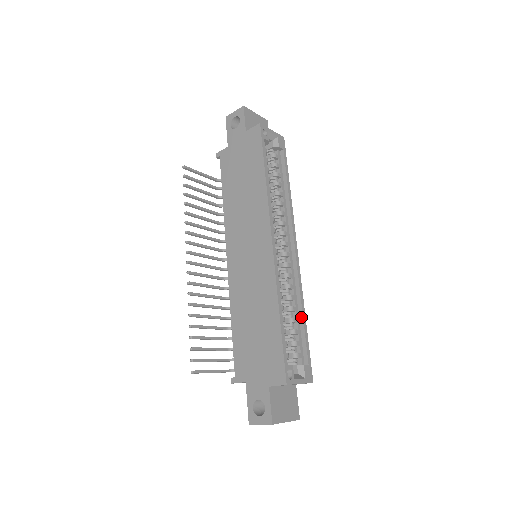
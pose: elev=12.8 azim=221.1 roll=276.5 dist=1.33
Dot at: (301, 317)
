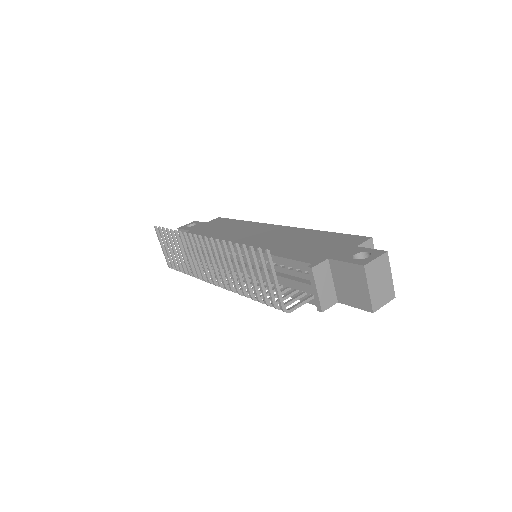
Dot at: occluded
